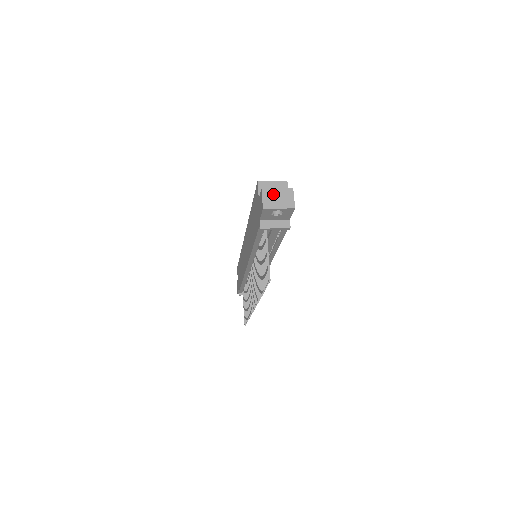
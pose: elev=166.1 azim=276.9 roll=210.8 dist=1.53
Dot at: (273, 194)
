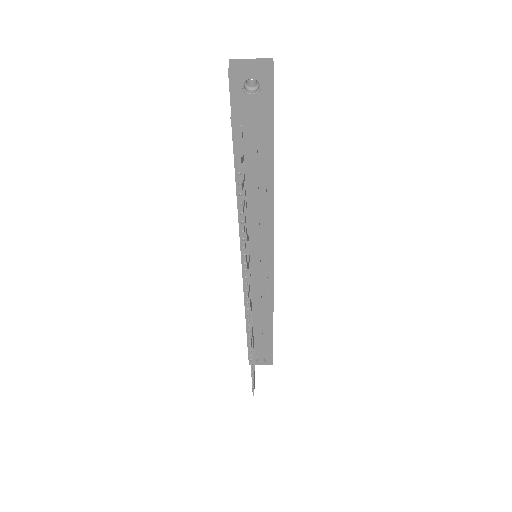
Dot at: (244, 62)
